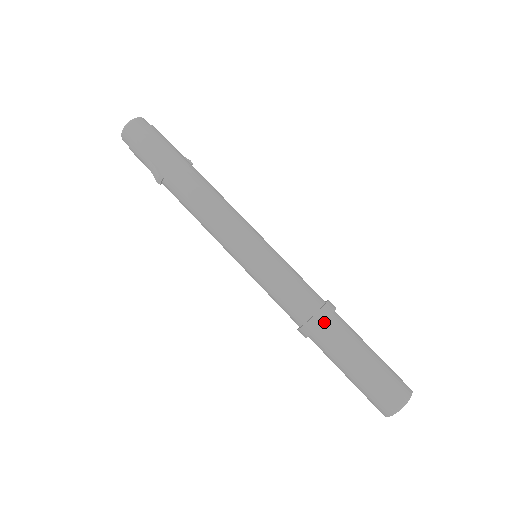
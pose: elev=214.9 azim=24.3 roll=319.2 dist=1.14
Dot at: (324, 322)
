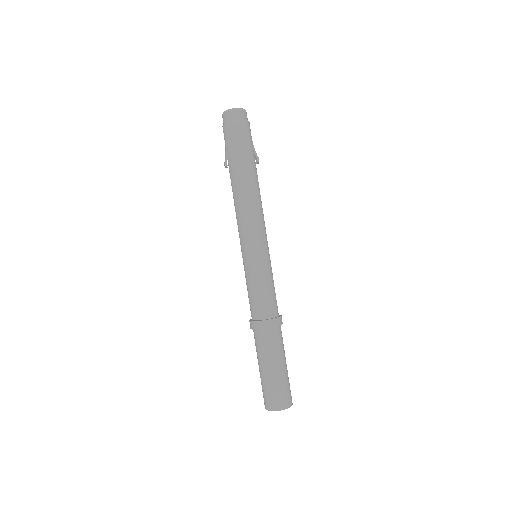
Dot at: (261, 329)
